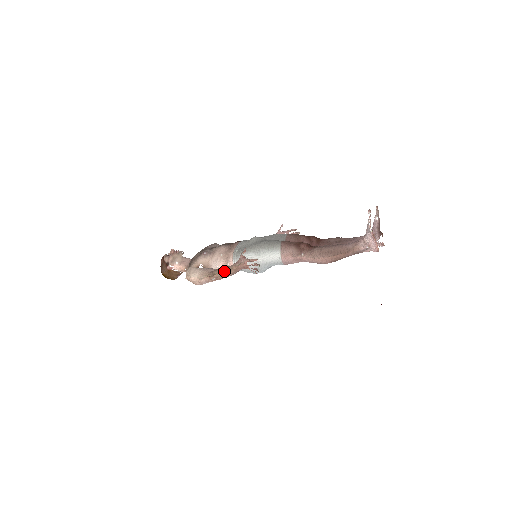
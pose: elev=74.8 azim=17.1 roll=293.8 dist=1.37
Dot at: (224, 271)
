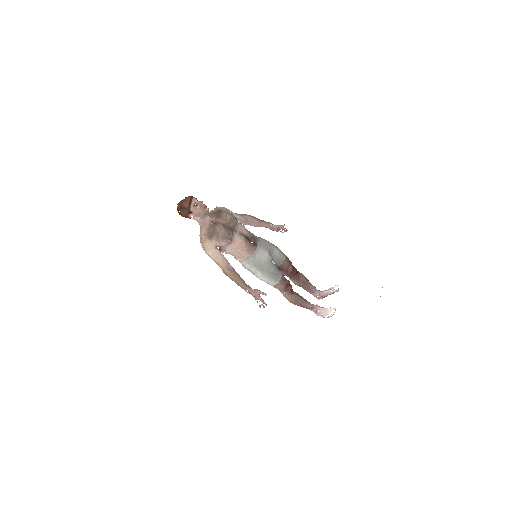
Dot at: (239, 284)
